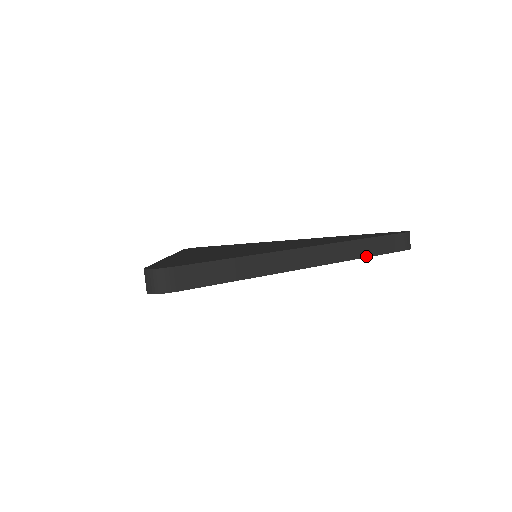
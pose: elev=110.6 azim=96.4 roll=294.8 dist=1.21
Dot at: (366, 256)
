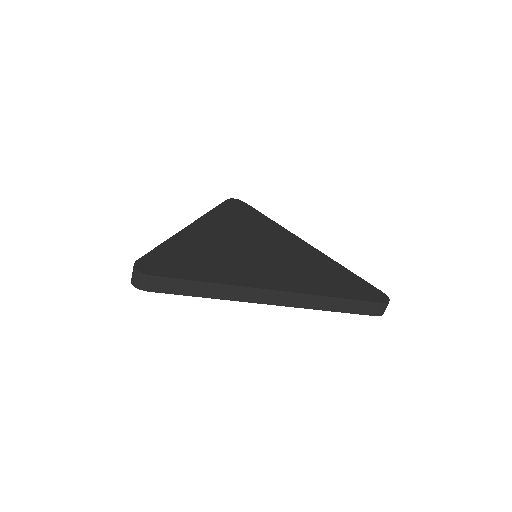
Dot at: (329, 310)
